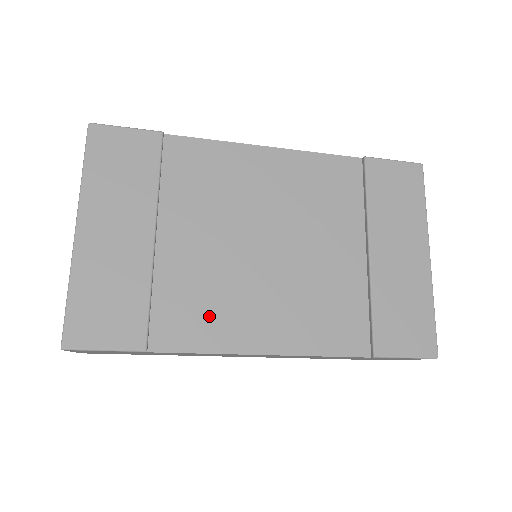
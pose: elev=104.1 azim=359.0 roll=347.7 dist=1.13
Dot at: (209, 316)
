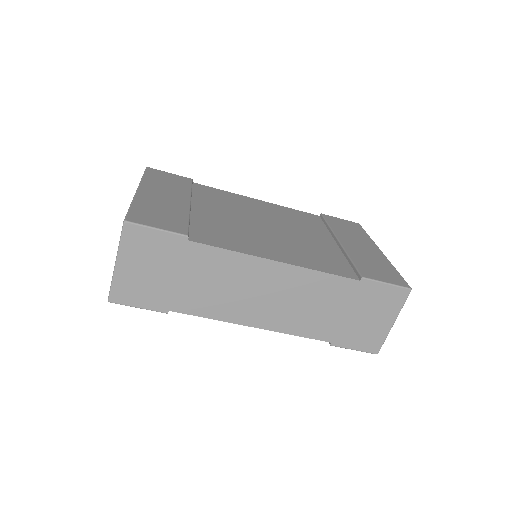
Dot at: (232, 239)
